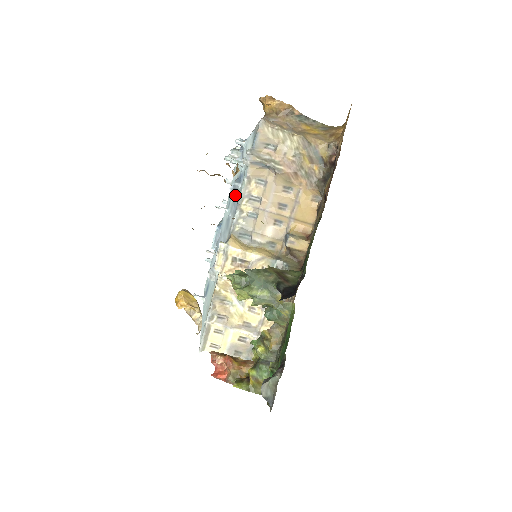
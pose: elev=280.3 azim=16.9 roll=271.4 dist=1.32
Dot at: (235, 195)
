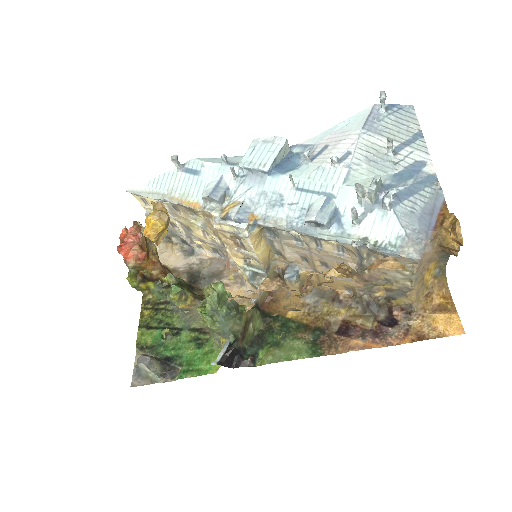
Dot at: (311, 223)
